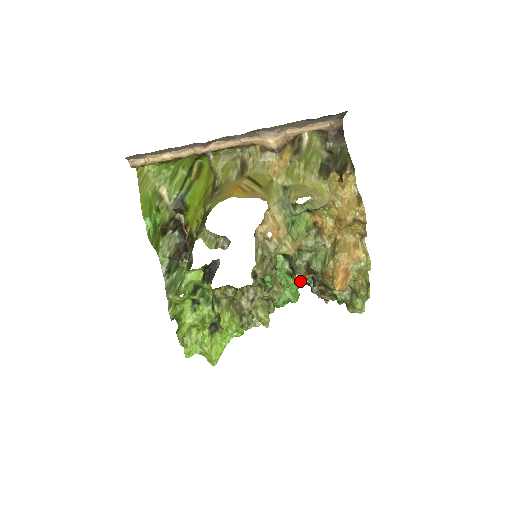
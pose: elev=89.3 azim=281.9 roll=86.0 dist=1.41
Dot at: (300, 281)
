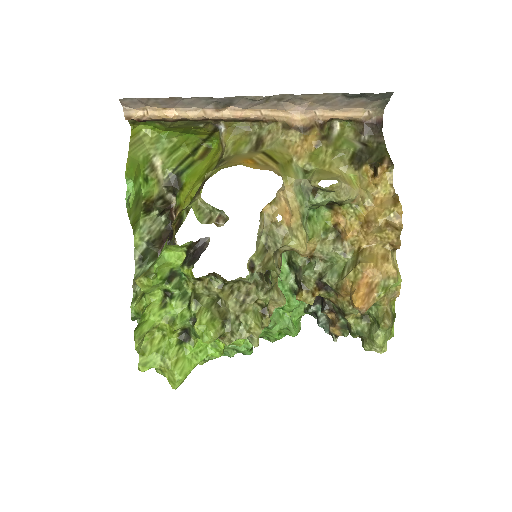
Dot at: (306, 299)
